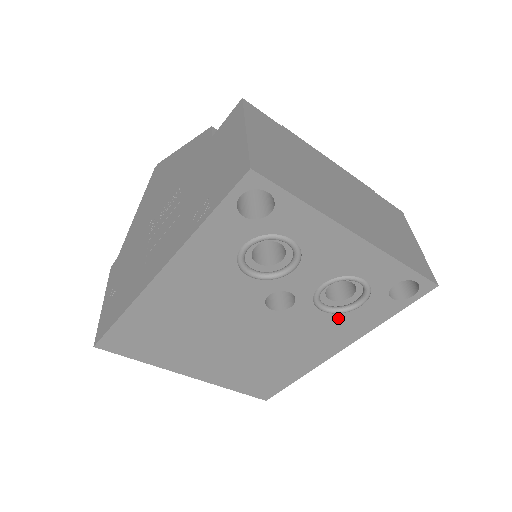
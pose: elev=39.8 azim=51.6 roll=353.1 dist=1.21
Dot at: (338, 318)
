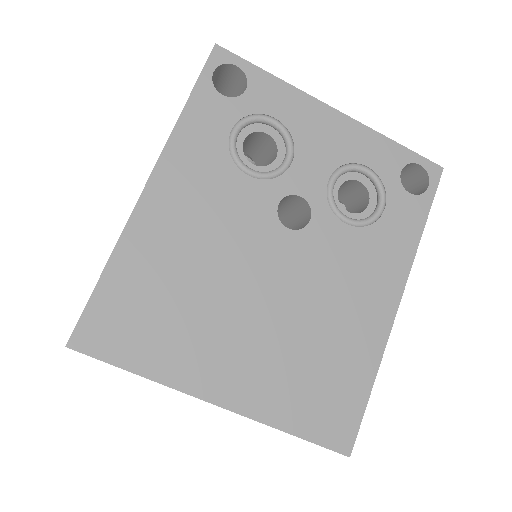
Dot at: (369, 235)
